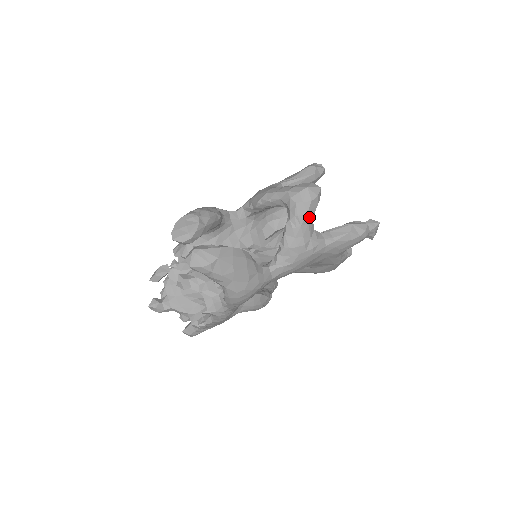
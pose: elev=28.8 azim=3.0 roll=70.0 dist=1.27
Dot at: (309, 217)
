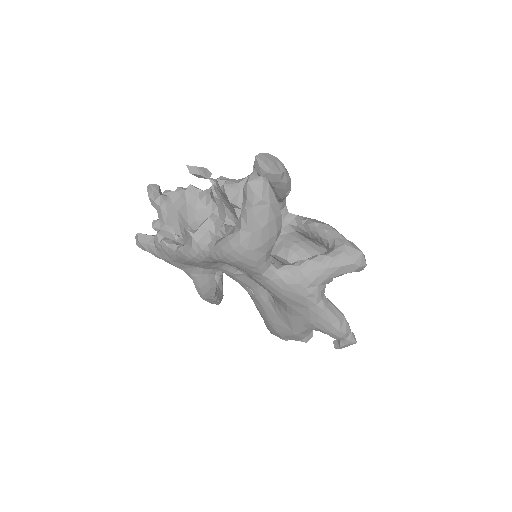
Dot at: (338, 271)
